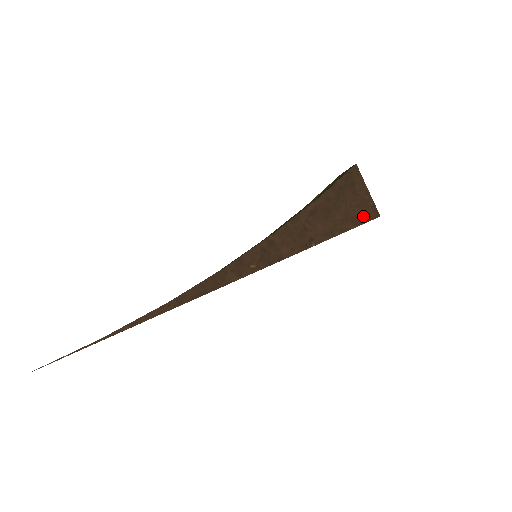
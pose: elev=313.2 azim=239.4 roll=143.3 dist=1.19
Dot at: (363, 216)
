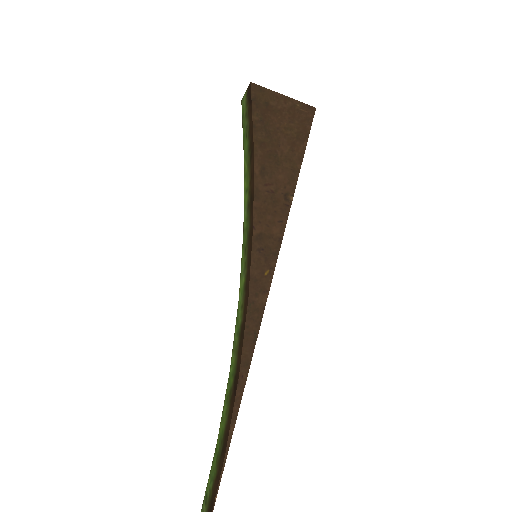
Dot at: (303, 125)
